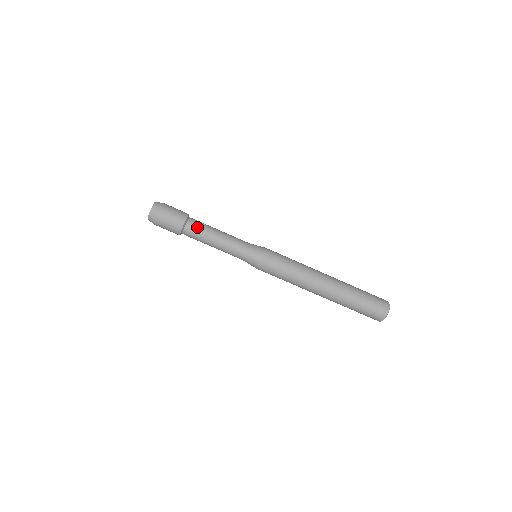
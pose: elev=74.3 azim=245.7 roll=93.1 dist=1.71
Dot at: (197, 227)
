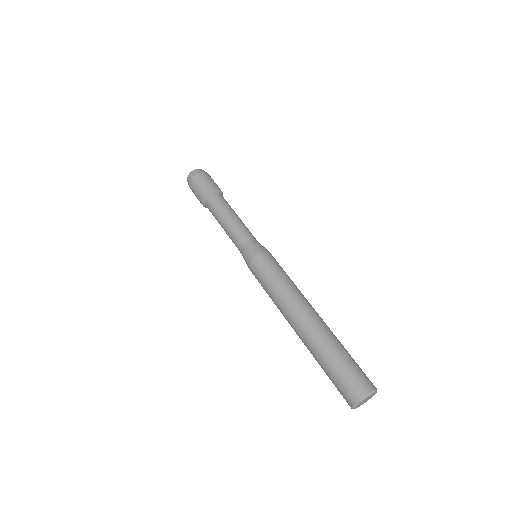
Dot at: (227, 202)
